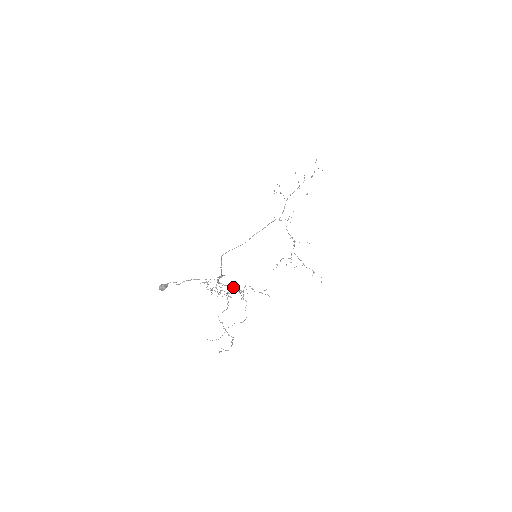
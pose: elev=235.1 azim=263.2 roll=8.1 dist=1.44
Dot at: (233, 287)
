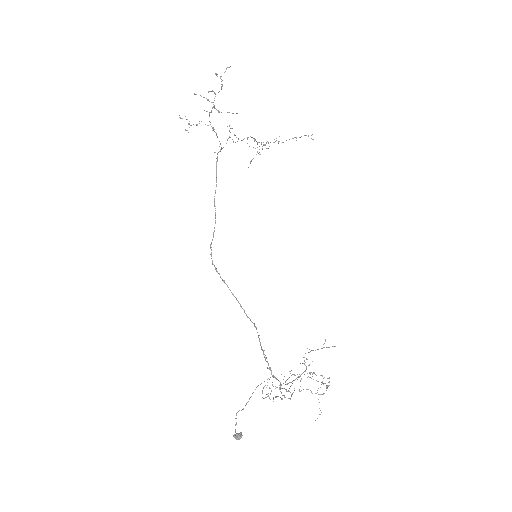
Dot at: occluded
